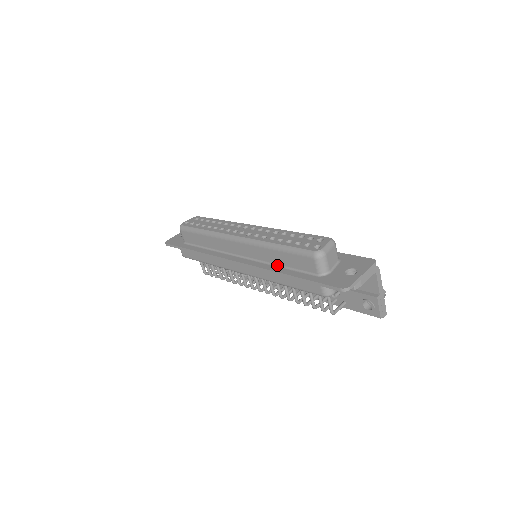
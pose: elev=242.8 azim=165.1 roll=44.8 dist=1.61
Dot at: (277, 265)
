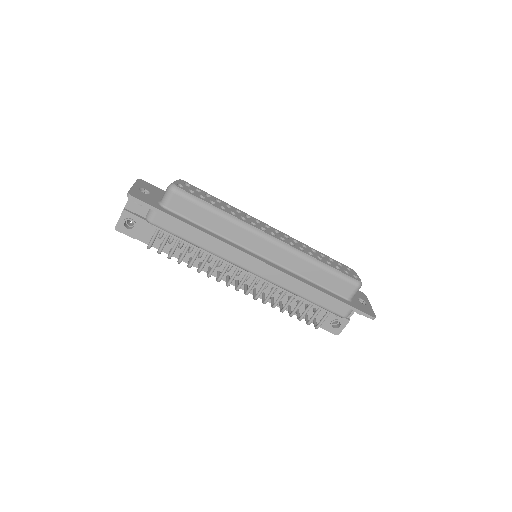
Dot at: (308, 279)
